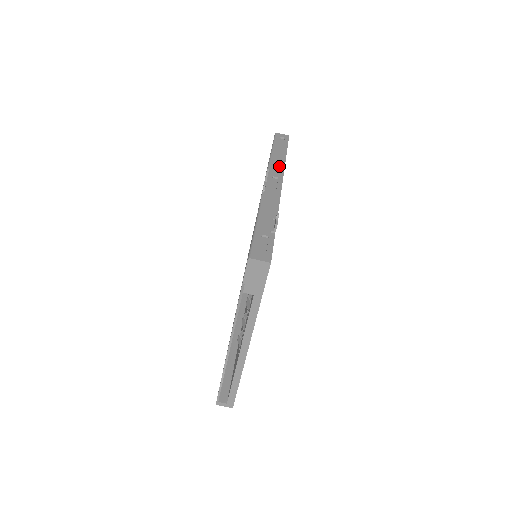
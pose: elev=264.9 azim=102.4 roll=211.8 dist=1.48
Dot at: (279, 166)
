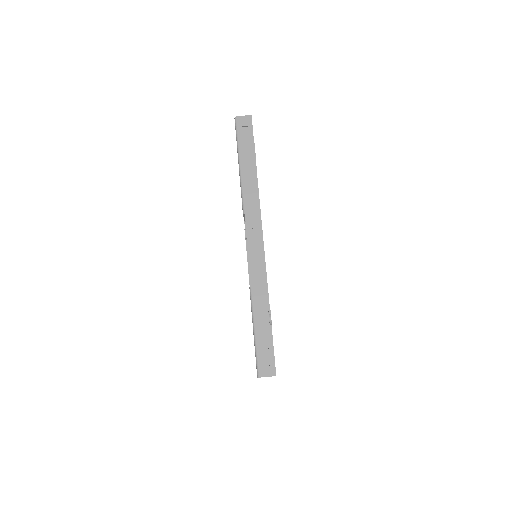
Dot at: (253, 202)
